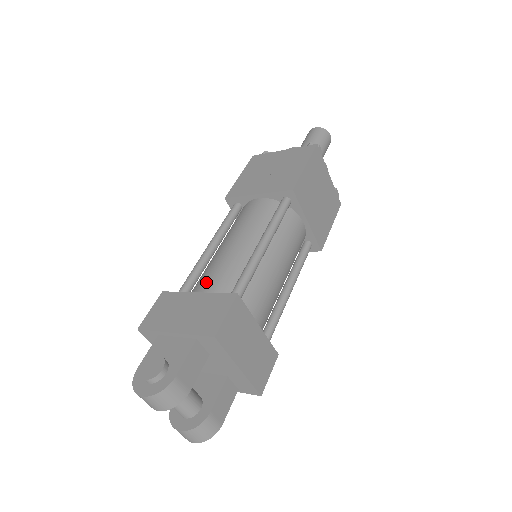
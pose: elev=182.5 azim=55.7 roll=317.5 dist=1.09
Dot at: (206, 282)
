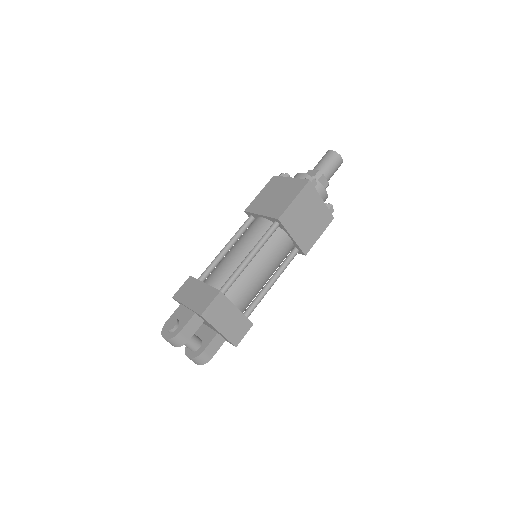
Dot at: (213, 276)
